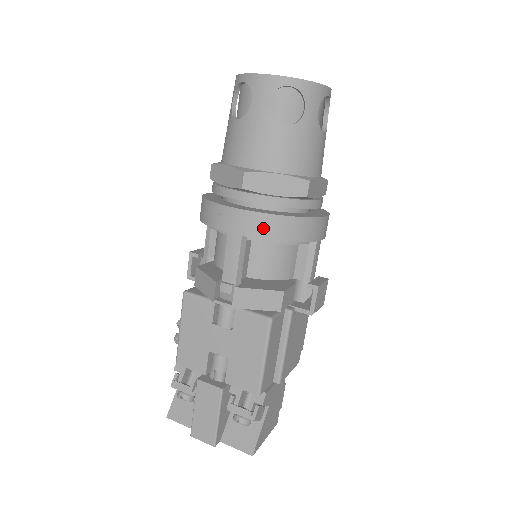
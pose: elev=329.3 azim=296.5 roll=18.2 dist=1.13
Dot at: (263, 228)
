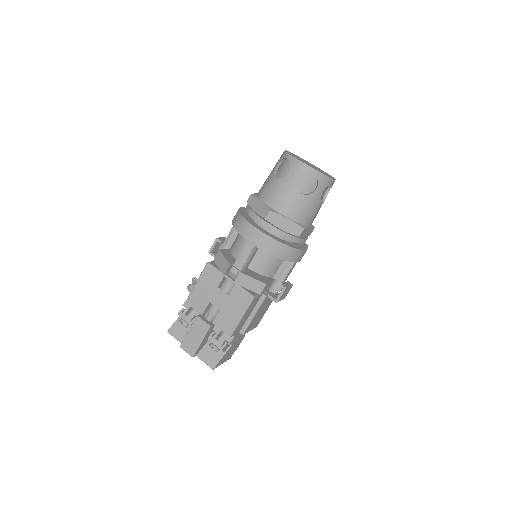
Dot at: (269, 246)
